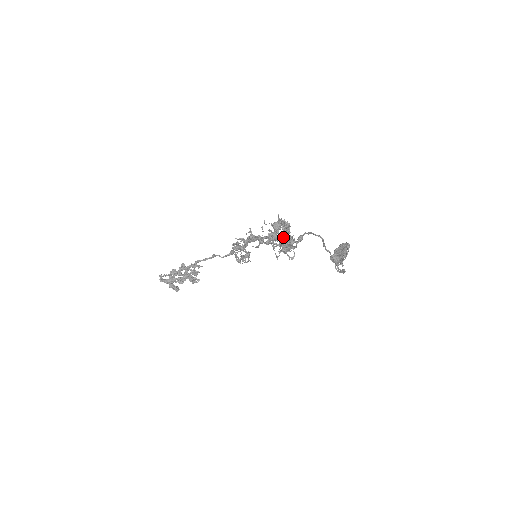
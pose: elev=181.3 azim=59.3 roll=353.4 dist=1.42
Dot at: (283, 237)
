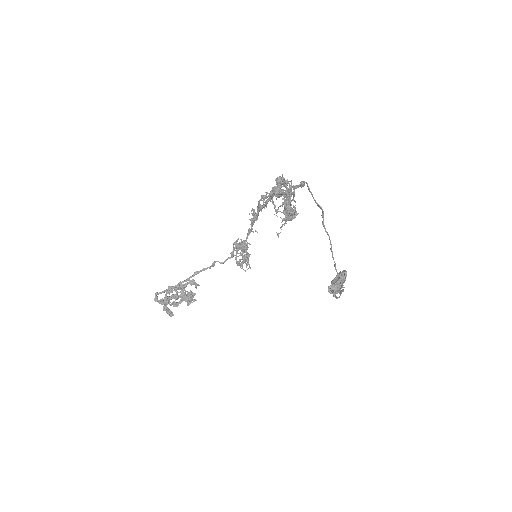
Dot at: (286, 187)
